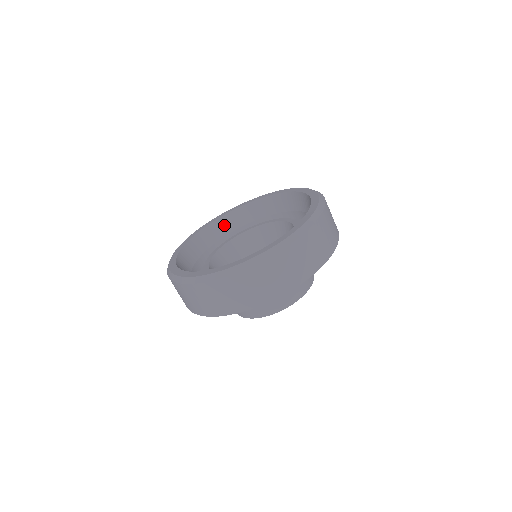
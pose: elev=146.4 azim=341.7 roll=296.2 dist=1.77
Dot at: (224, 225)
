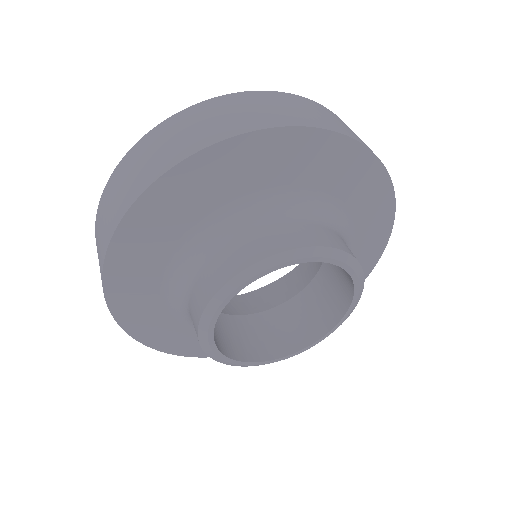
Dot at: occluded
